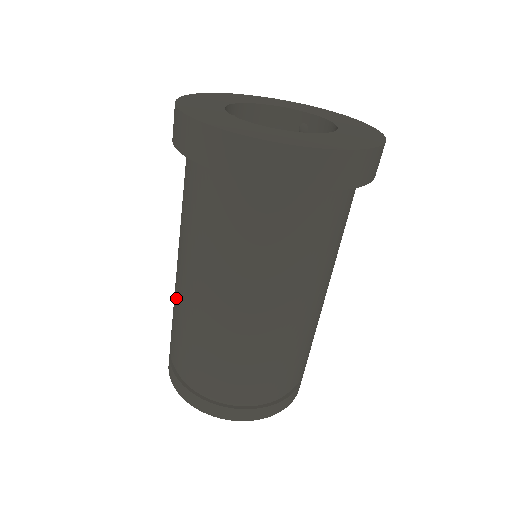
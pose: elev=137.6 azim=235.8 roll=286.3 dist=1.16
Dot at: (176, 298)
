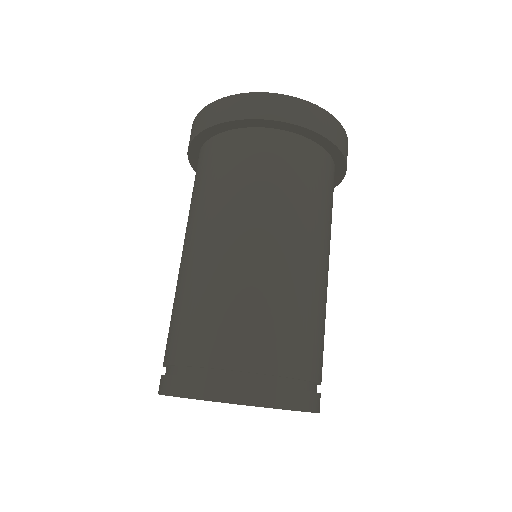
Dot at: (176, 286)
